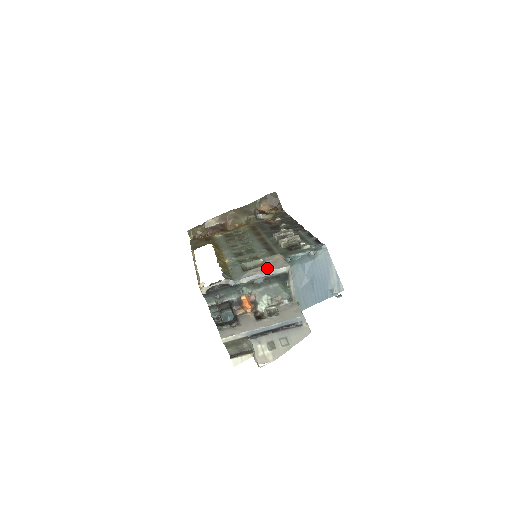
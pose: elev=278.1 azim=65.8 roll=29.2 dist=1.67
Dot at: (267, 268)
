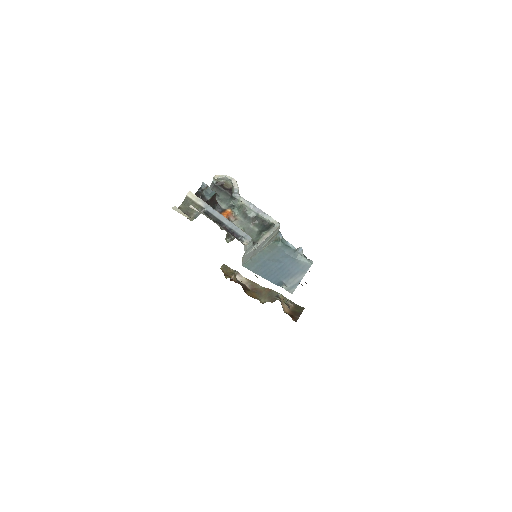
Dot at: occluded
